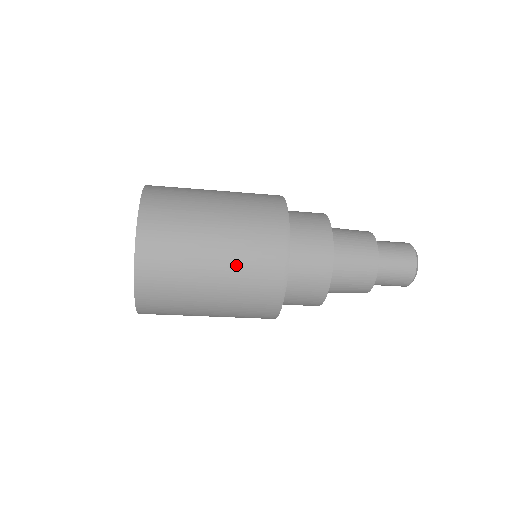
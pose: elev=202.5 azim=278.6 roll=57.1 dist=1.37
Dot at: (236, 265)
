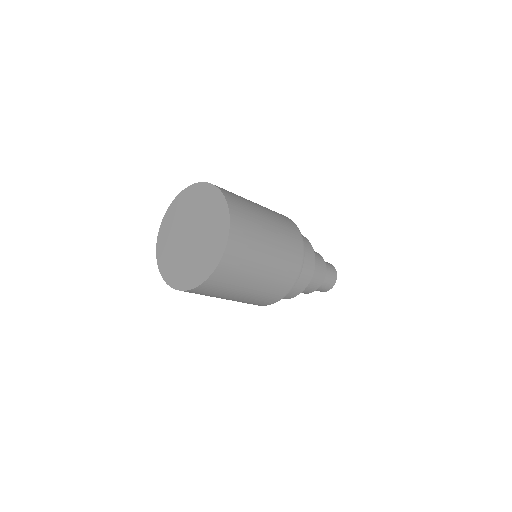
Dot at: (274, 274)
